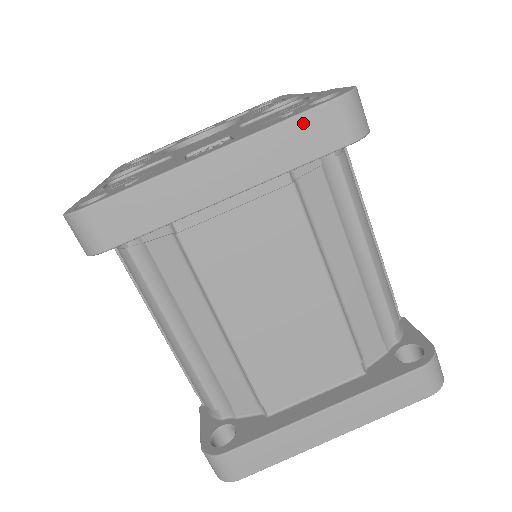
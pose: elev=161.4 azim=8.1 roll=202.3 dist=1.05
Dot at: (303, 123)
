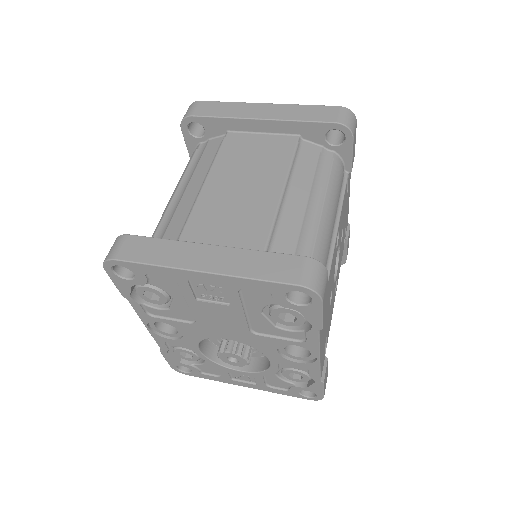
Dot at: (317, 108)
